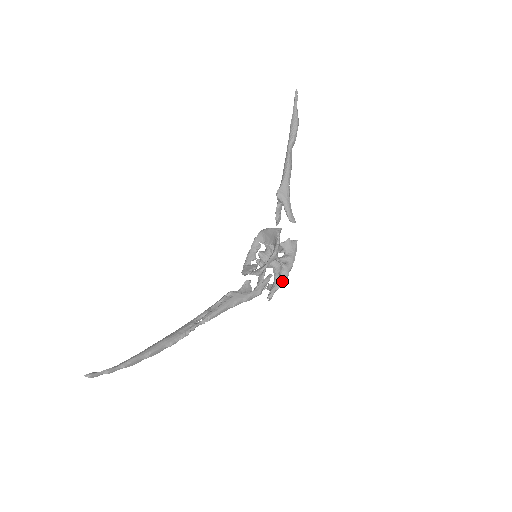
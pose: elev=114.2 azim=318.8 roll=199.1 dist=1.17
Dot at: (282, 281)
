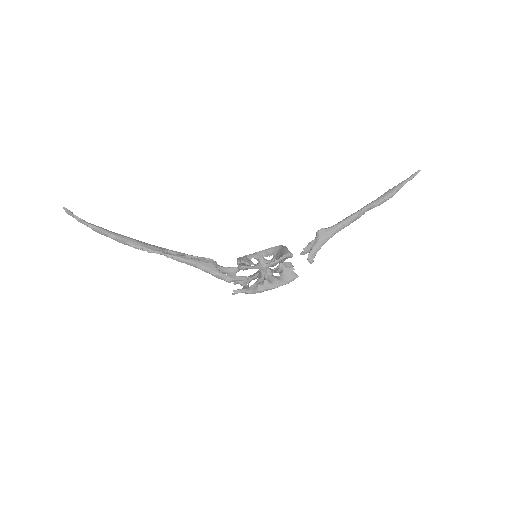
Dot at: (254, 290)
